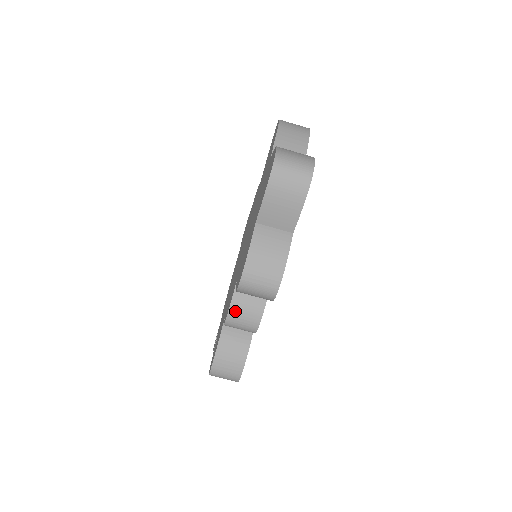
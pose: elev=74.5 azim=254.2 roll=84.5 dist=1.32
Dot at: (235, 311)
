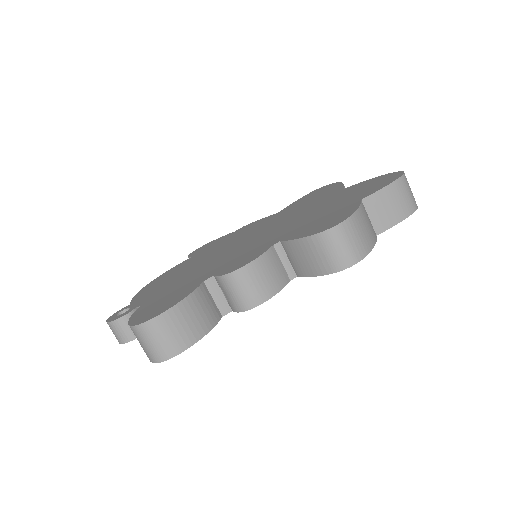
Dot at: (259, 266)
